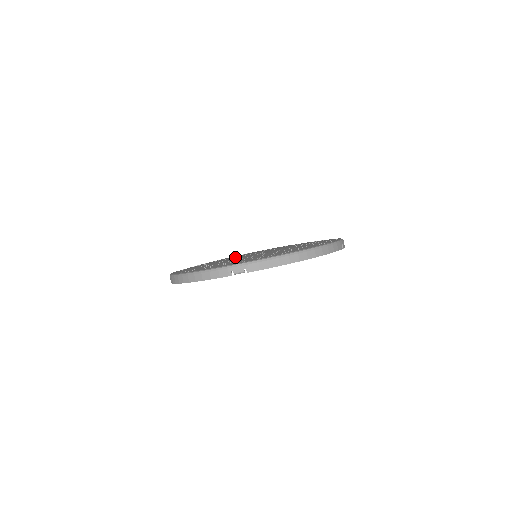
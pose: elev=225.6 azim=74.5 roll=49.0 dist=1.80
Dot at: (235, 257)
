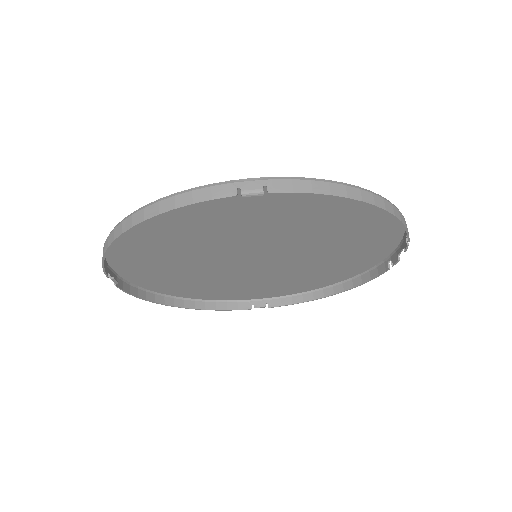
Dot at: occluded
